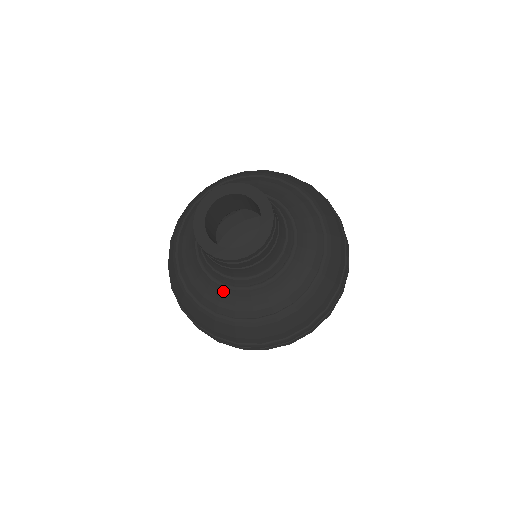
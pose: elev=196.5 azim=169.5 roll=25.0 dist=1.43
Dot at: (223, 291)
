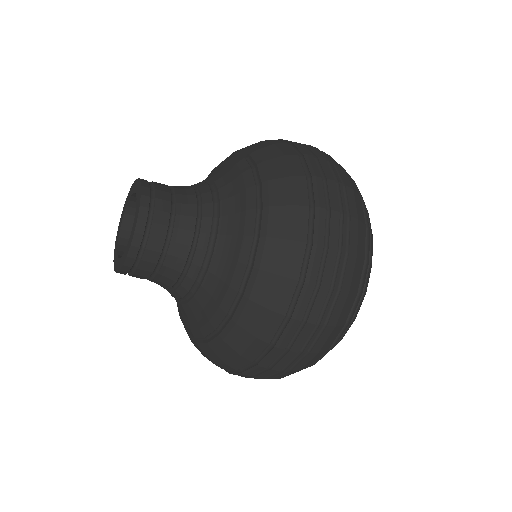
Dot at: (191, 308)
